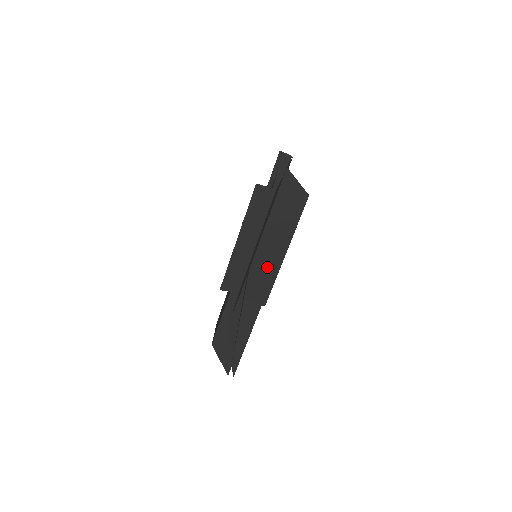
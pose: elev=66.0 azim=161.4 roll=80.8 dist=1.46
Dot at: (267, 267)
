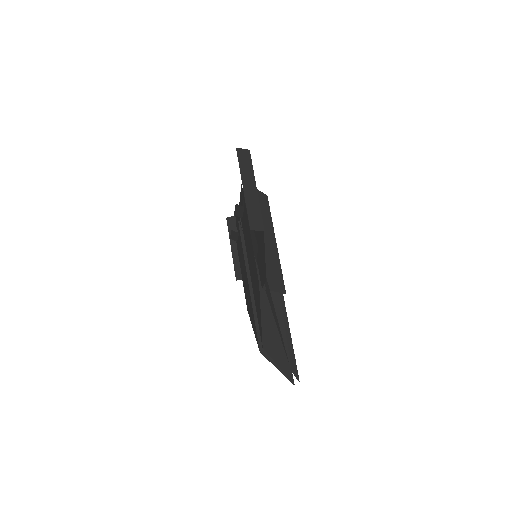
Dot at: (269, 257)
